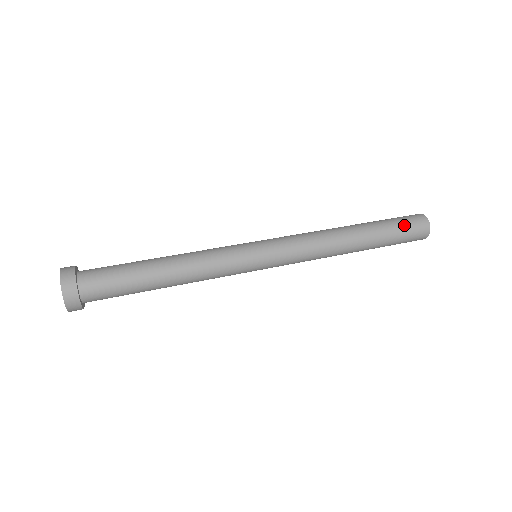
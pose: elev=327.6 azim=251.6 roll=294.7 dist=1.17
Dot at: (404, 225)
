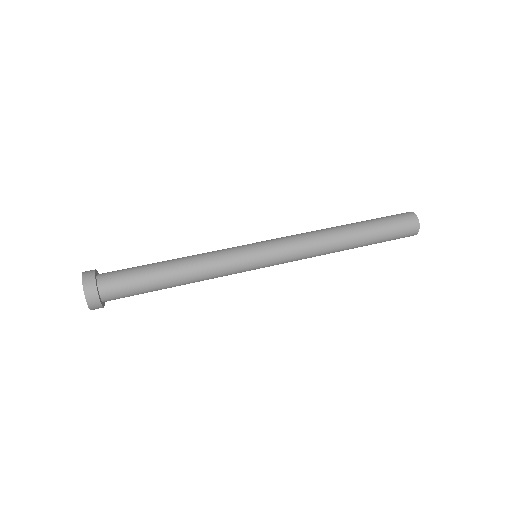
Dot at: (396, 232)
